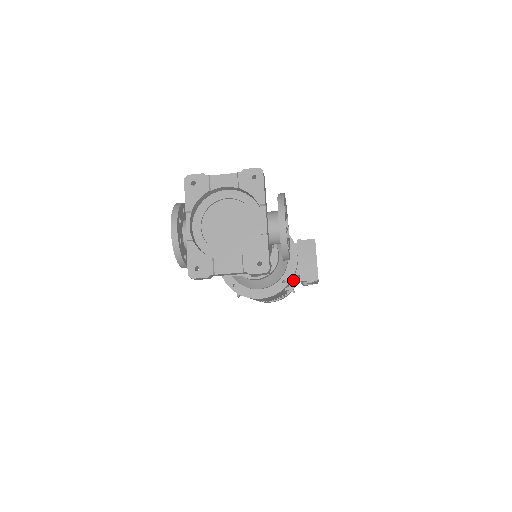
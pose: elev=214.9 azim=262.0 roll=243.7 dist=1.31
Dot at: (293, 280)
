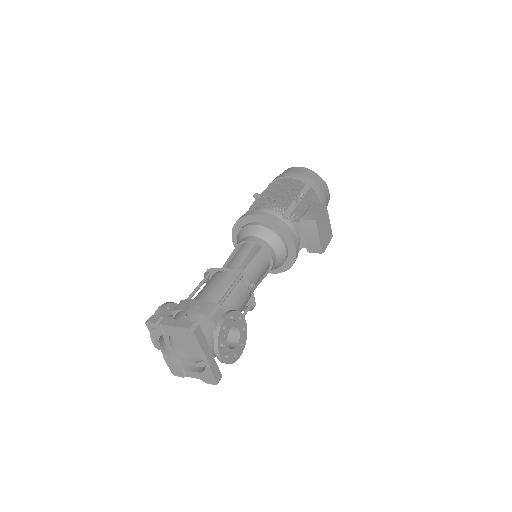
Dot at: occluded
